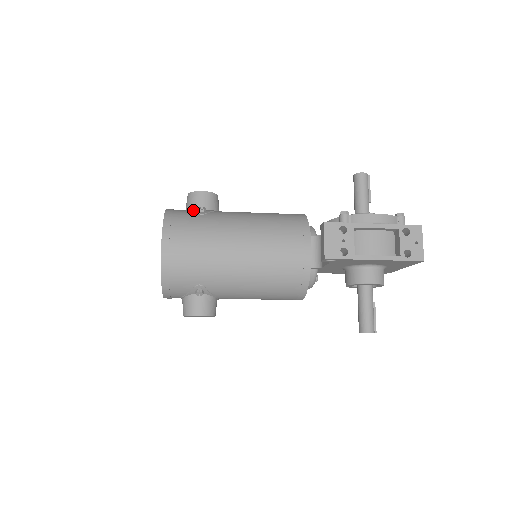
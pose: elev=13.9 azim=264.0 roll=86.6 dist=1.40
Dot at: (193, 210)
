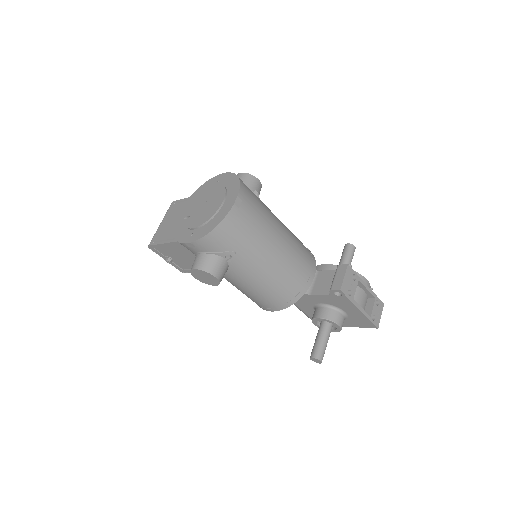
Dot at: (250, 189)
